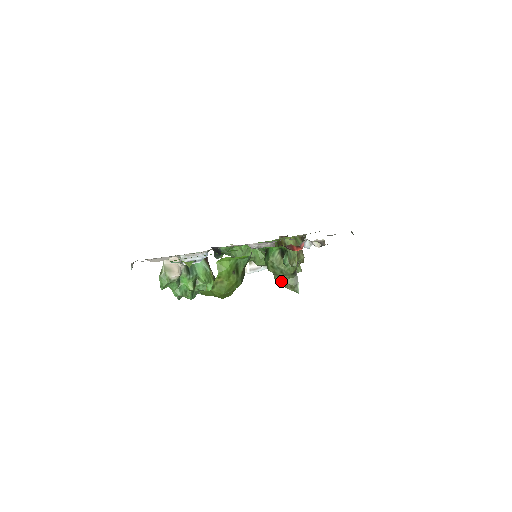
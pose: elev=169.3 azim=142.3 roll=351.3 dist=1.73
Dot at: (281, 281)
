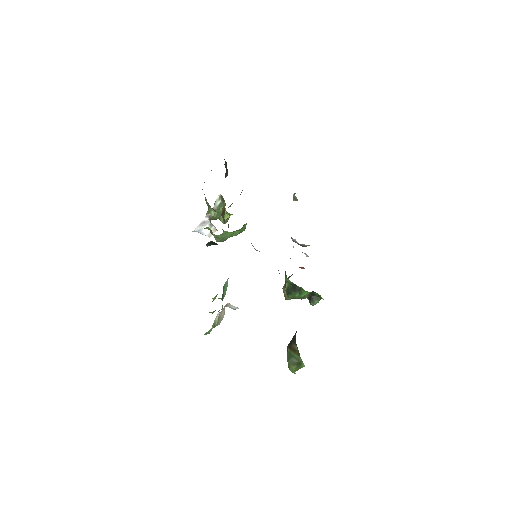
Dot at: (289, 299)
